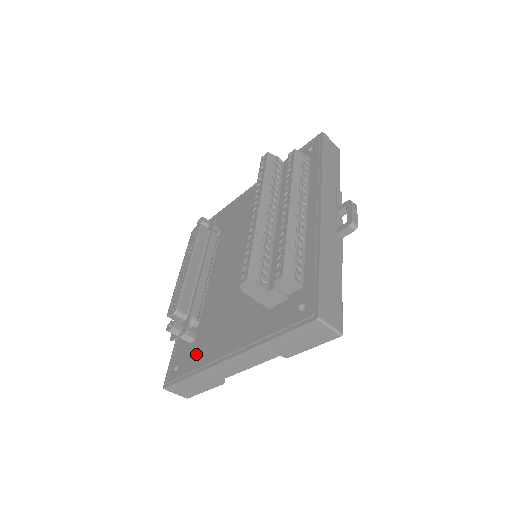
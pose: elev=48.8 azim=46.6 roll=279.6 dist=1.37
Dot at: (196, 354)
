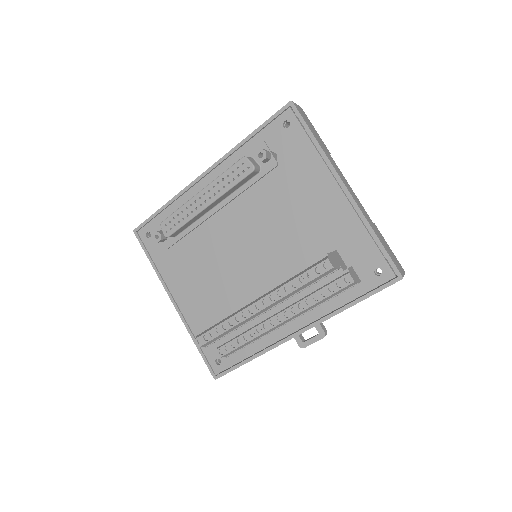
Dot at: (164, 256)
